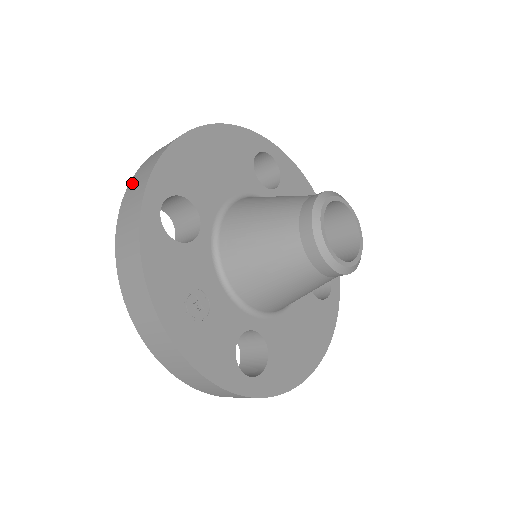
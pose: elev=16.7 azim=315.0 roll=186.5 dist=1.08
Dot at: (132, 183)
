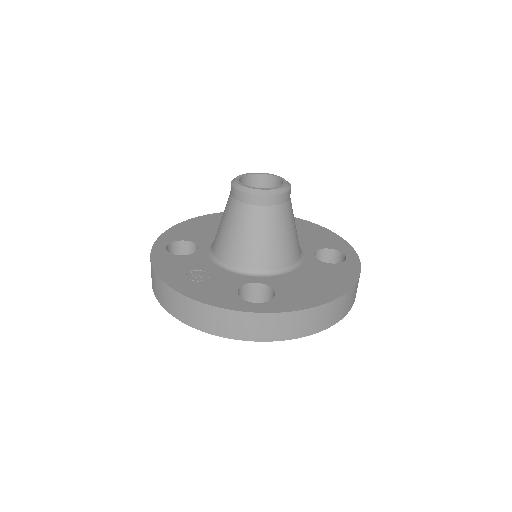
Dot at: occluded
